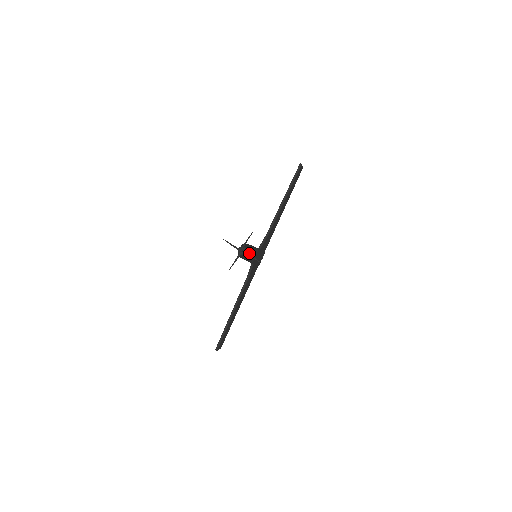
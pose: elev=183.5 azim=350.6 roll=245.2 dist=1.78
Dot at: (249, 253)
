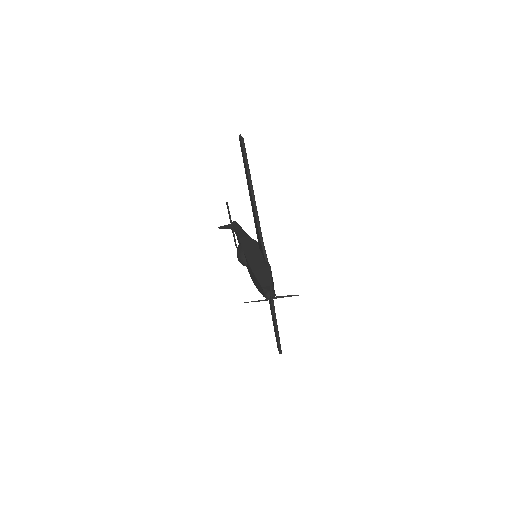
Dot at: (273, 286)
